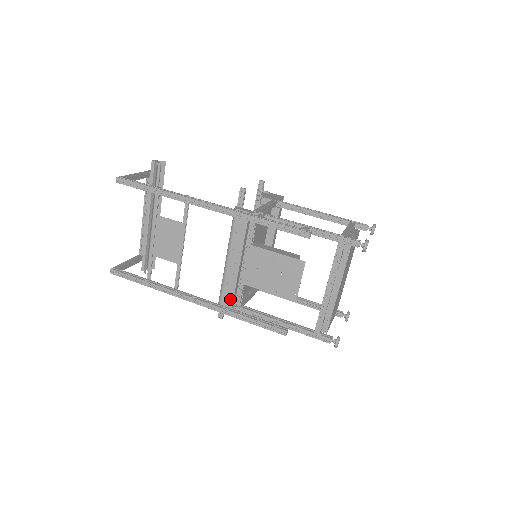
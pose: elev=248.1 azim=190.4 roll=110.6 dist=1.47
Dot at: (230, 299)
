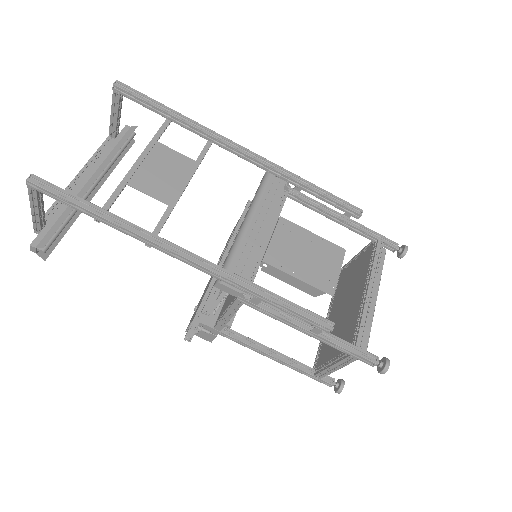
Dot at: (243, 273)
